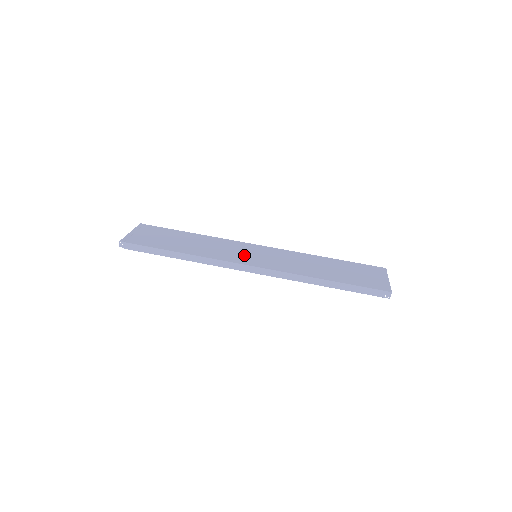
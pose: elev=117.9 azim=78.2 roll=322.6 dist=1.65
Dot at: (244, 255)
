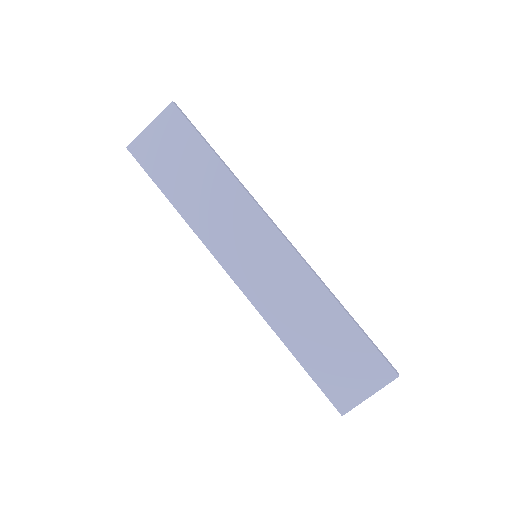
Dot at: (240, 249)
